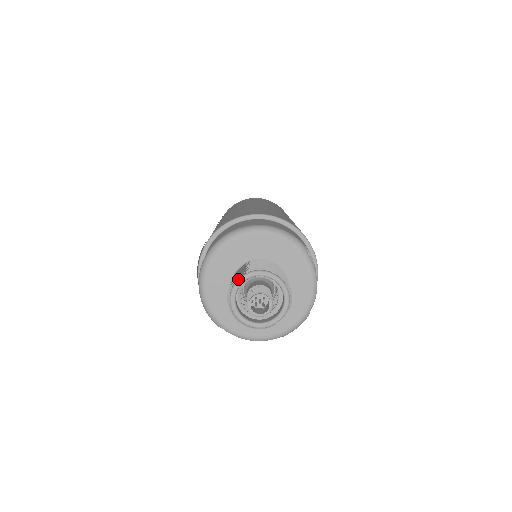
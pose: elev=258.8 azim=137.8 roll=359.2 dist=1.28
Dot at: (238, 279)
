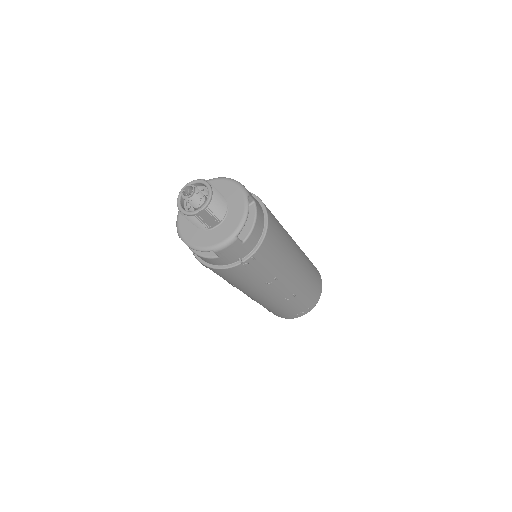
Dot at: (188, 183)
